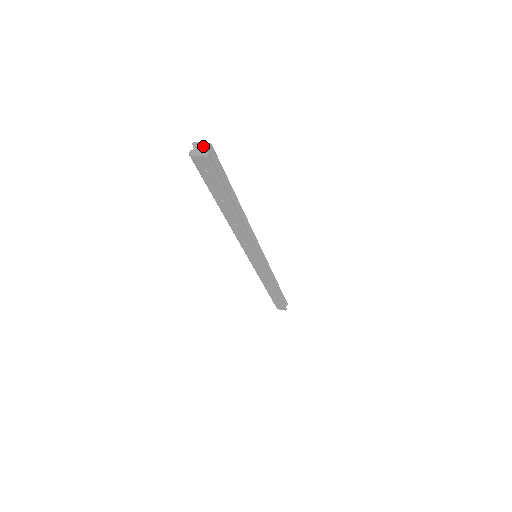
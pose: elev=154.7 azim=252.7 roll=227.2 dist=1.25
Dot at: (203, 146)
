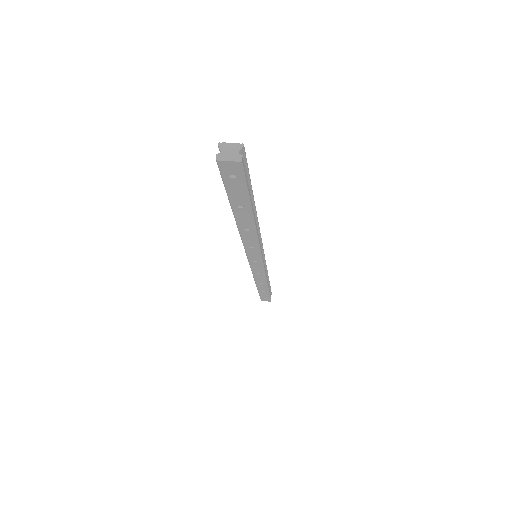
Dot at: (233, 147)
